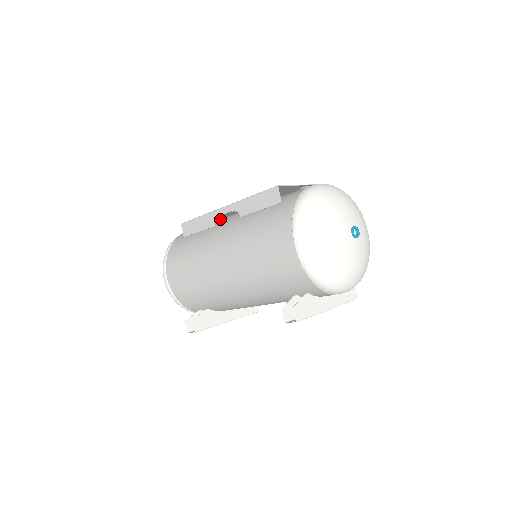
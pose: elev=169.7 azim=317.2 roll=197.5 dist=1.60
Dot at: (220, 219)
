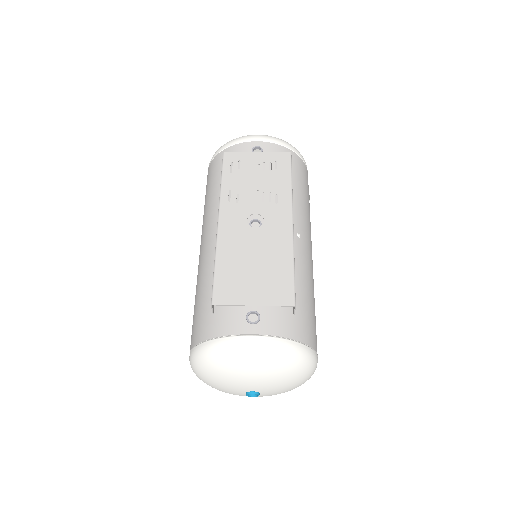
Dot at: (237, 202)
